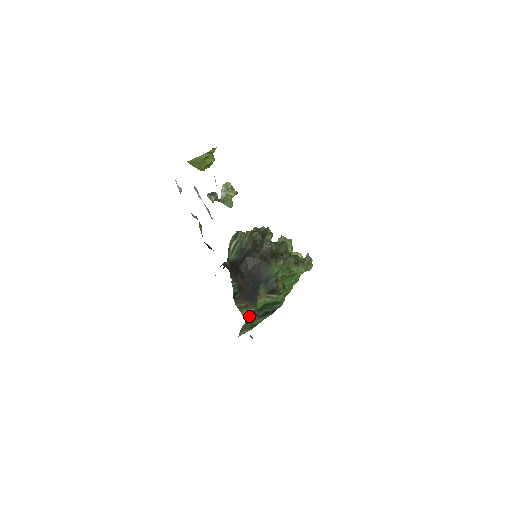
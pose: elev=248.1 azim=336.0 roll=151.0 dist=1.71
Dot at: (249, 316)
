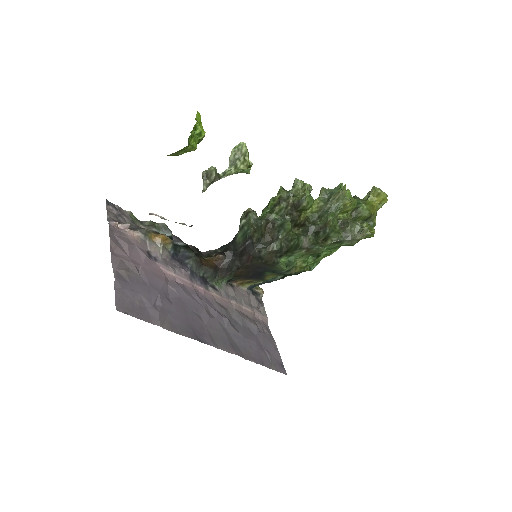
Dot at: (256, 285)
